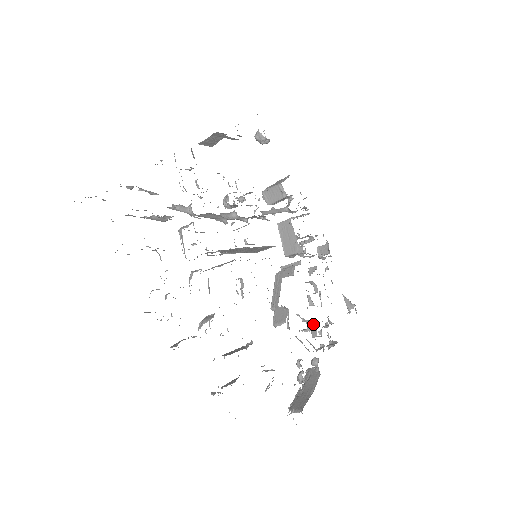
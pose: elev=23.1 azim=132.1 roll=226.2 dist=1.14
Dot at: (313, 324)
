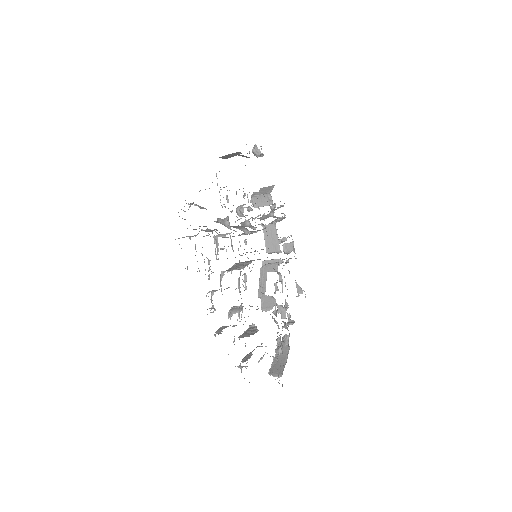
Dot at: (285, 308)
